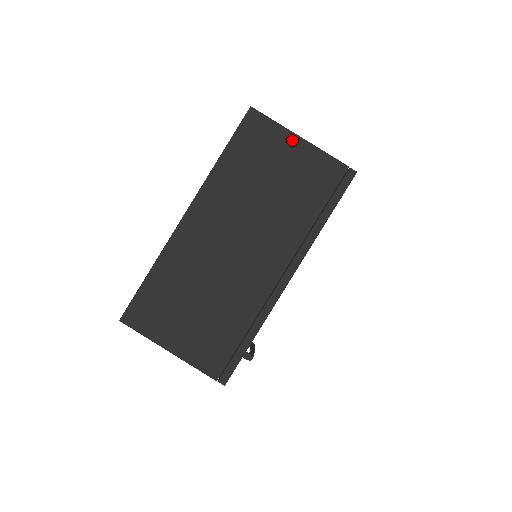
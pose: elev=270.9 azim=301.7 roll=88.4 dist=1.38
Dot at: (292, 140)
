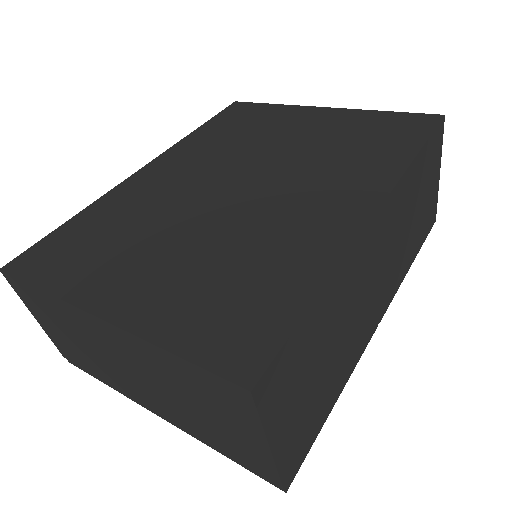
Dot at: (258, 437)
